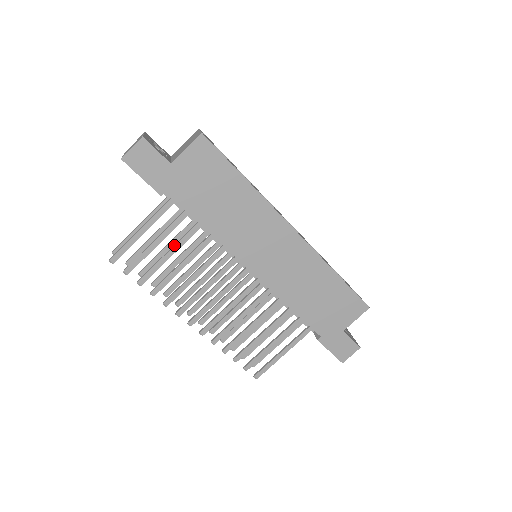
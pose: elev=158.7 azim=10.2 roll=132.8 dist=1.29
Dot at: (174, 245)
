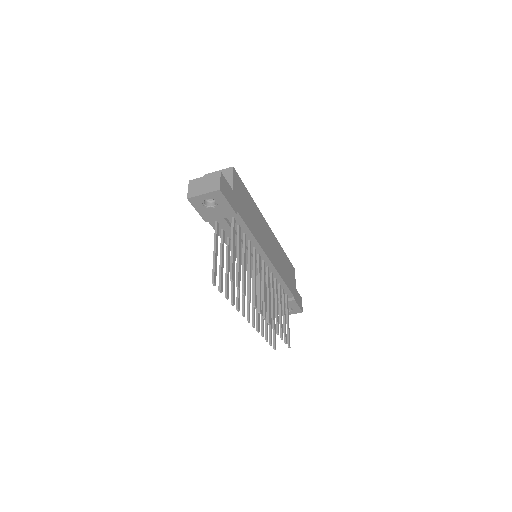
Dot at: (244, 255)
